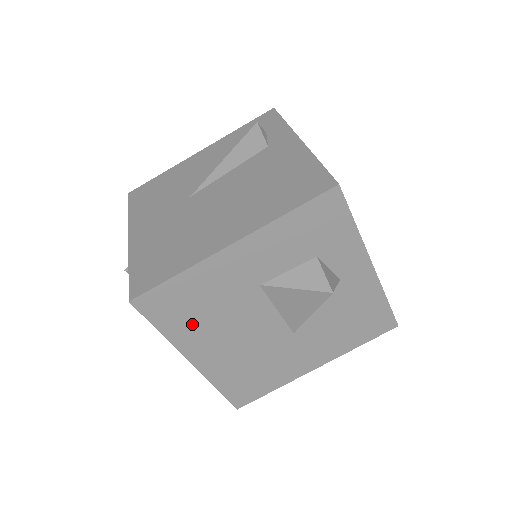
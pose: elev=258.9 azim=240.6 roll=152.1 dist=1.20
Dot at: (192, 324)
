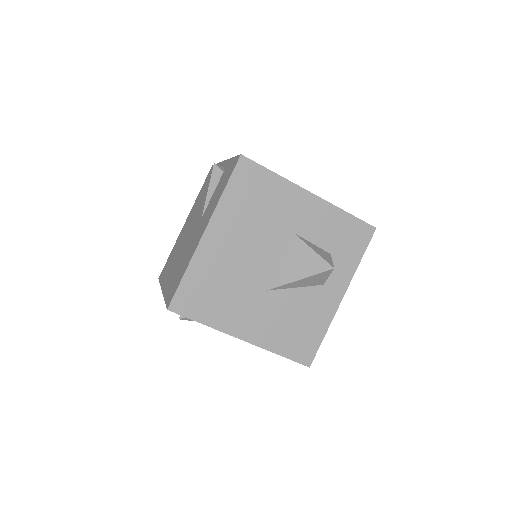
Dot at: (241, 209)
